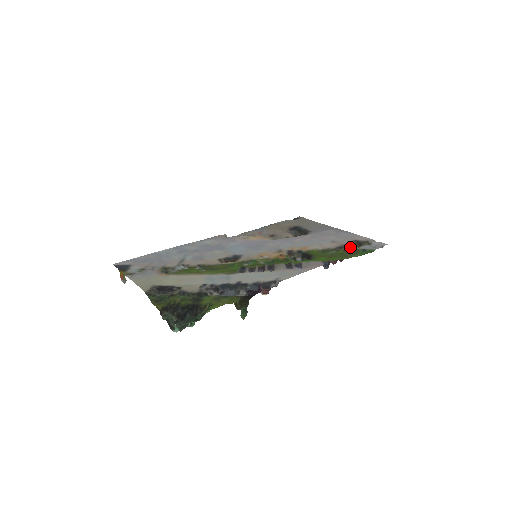
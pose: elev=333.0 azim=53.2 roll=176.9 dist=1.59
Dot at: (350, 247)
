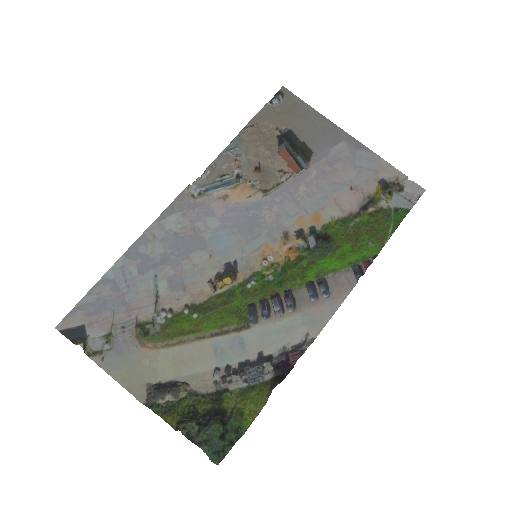
Dot at: (377, 204)
